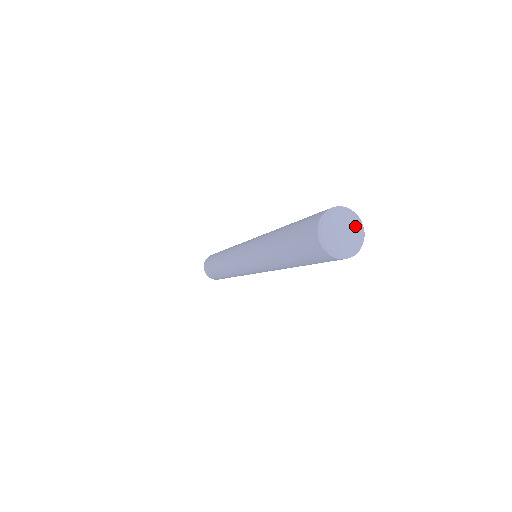
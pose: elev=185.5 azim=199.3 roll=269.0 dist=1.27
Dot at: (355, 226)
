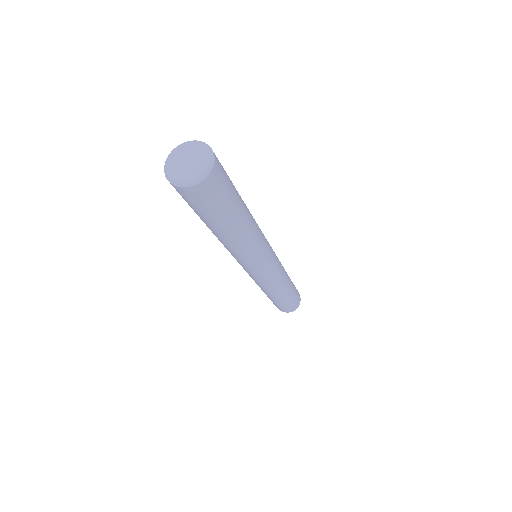
Dot at: (191, 148)
